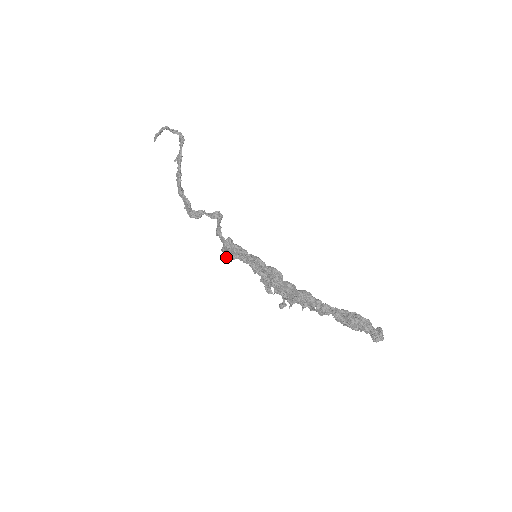
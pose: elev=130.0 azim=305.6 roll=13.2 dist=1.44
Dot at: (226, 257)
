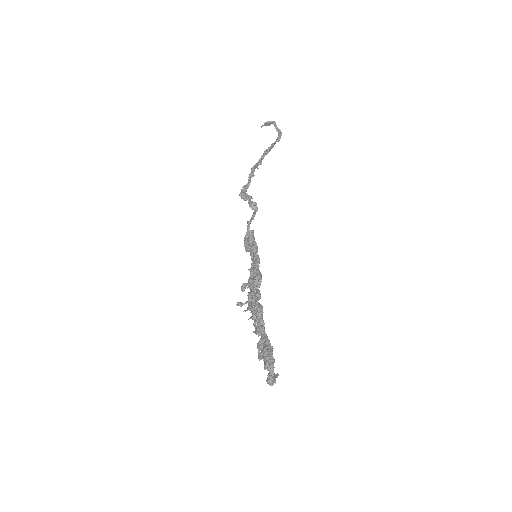
Dot at: (245, 246)
